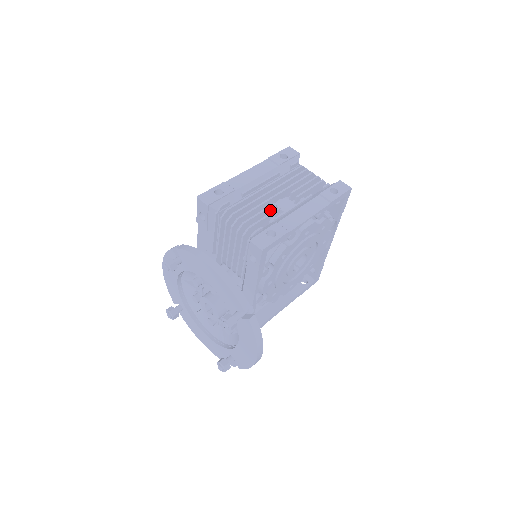
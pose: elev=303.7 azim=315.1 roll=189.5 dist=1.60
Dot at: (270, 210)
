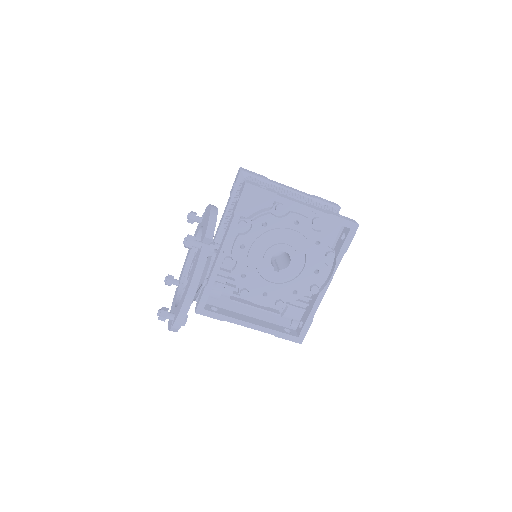
Dot at: occluded
